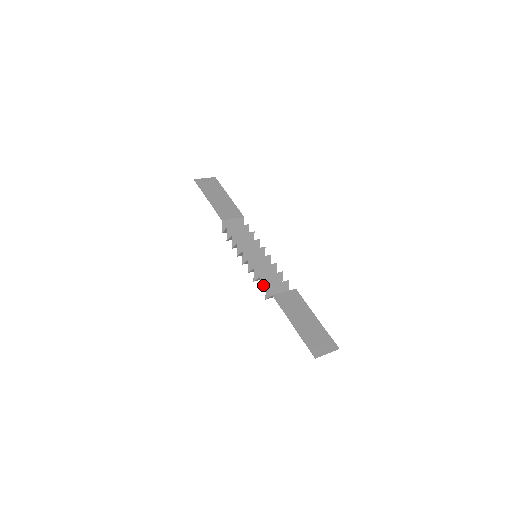
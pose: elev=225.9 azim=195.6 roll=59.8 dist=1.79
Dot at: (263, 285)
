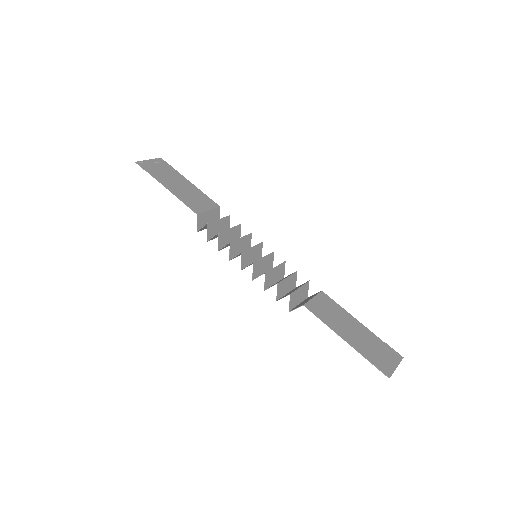
Dot at: (279, 293)
